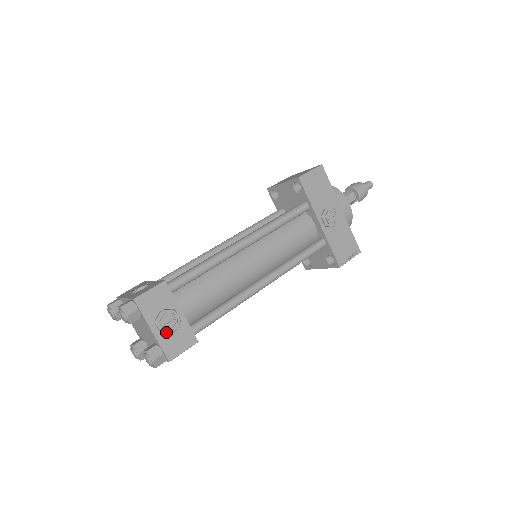
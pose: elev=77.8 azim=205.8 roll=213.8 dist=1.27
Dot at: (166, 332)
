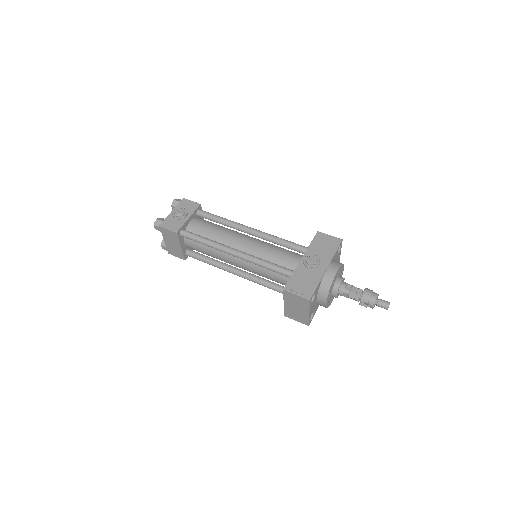
Dot at: (174, 215)
